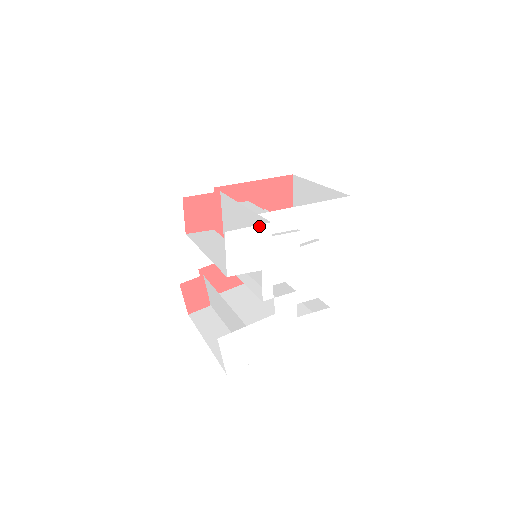
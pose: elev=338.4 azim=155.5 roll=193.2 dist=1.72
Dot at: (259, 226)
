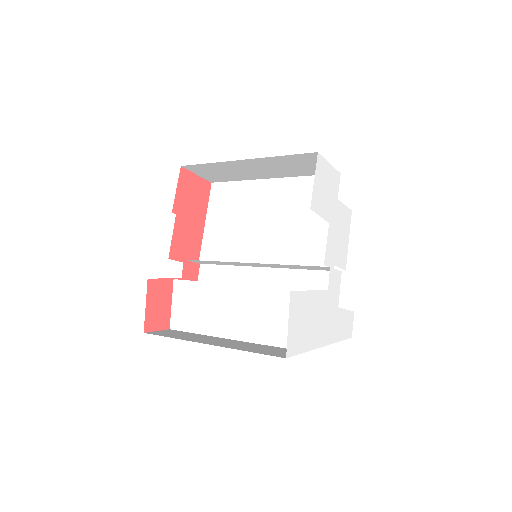
Dot at: (335, 170)
